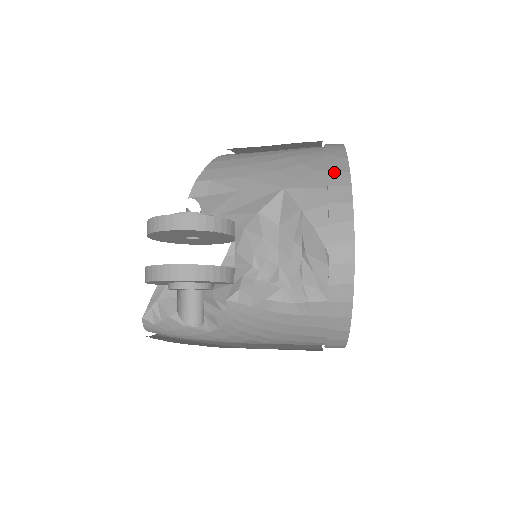
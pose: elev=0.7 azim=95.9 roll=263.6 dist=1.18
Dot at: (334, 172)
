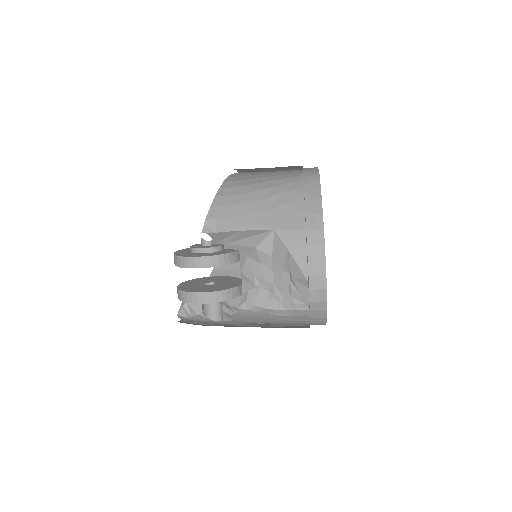
Dot at: (311, 215)
